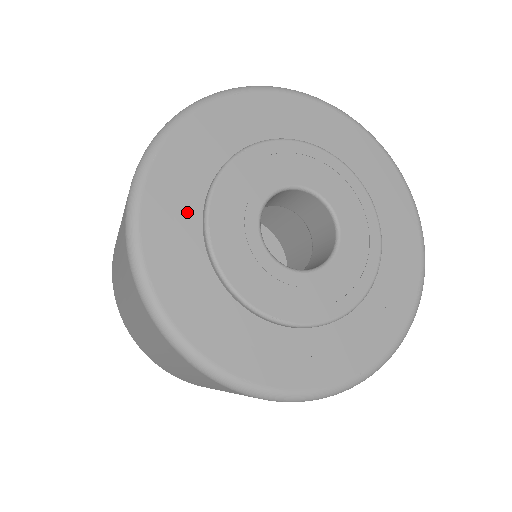
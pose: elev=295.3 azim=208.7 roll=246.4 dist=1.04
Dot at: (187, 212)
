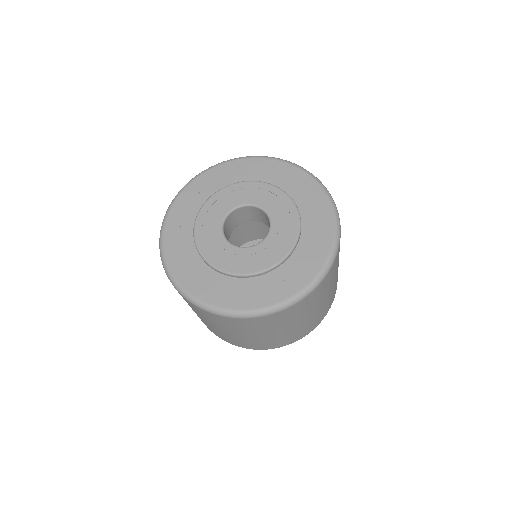
Dot at: (208, 192)
